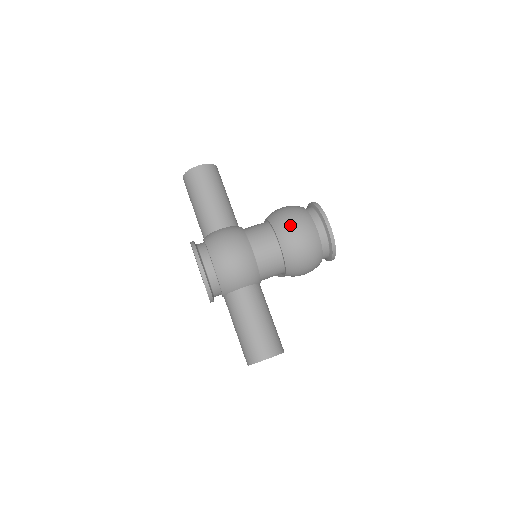
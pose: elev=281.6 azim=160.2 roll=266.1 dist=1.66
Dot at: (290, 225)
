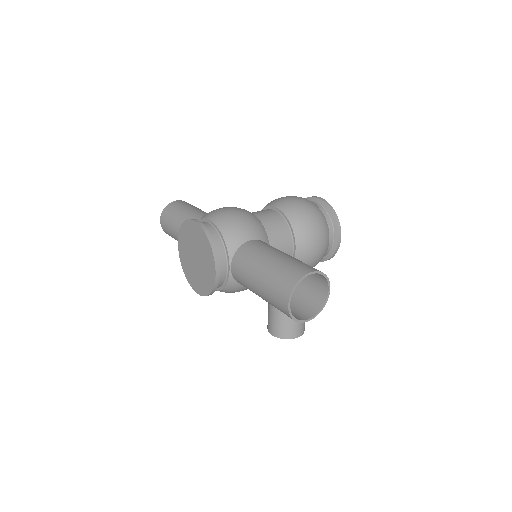
Dot at: (282, 197)
